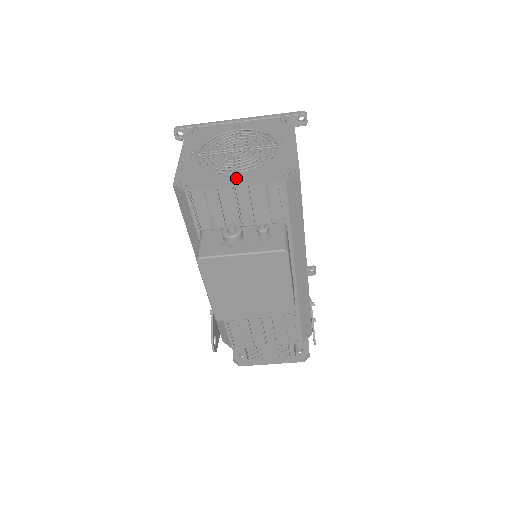
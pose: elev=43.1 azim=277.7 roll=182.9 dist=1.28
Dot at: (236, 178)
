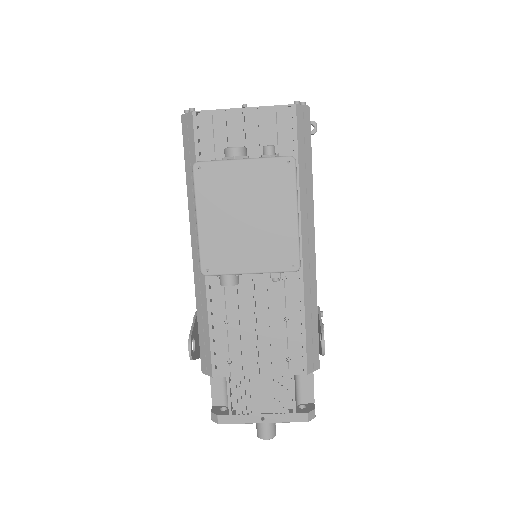
Dot at: occluded
